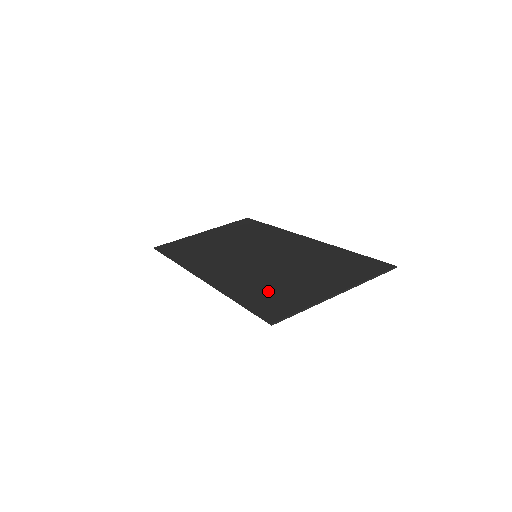
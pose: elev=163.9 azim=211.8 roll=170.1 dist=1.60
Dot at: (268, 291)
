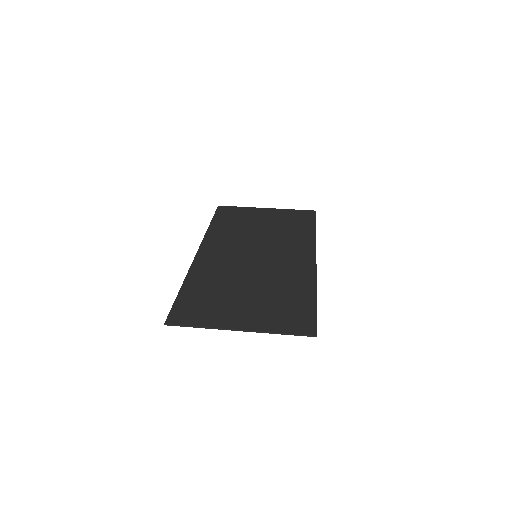
Dot at: (207, 295)
